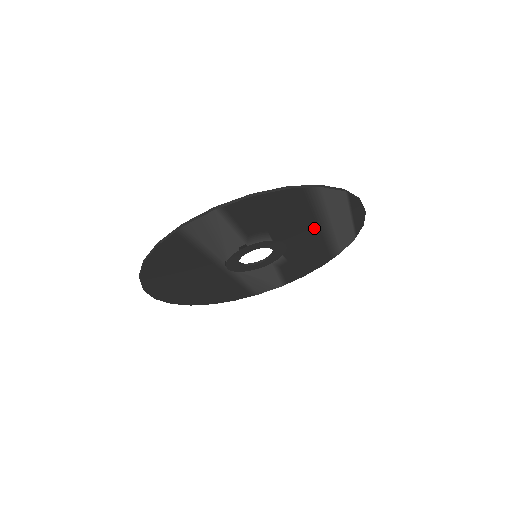
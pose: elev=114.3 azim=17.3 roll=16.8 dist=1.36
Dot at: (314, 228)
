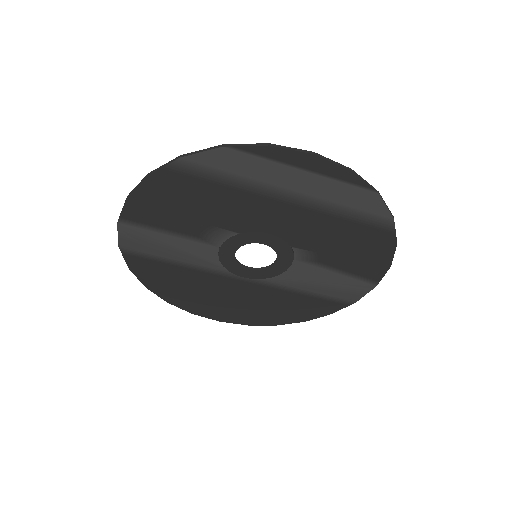
Dot at: (271, 203)
